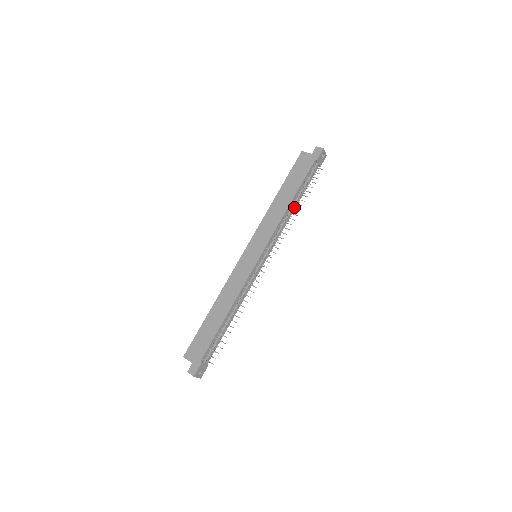
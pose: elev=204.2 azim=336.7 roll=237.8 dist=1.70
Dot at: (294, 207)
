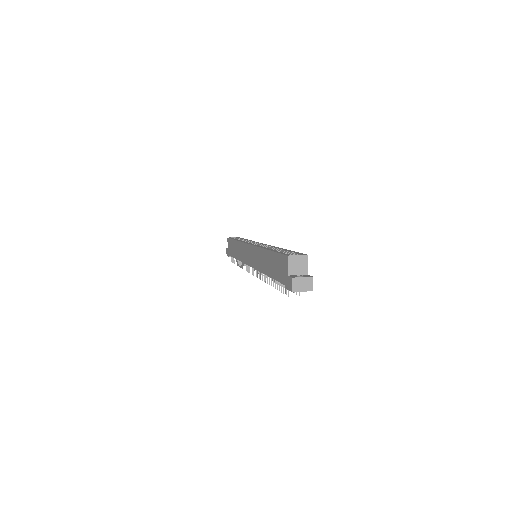
Dot at: occluded
